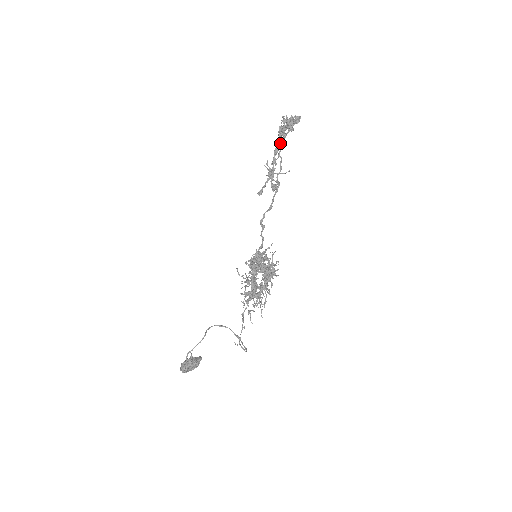
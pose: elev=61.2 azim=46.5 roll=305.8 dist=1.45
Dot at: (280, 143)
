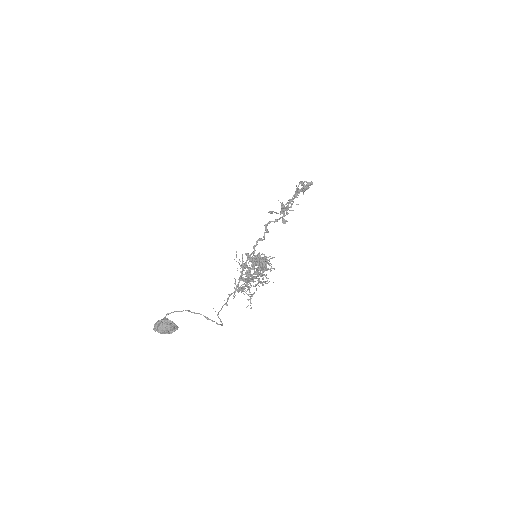
Dot at: occluded
